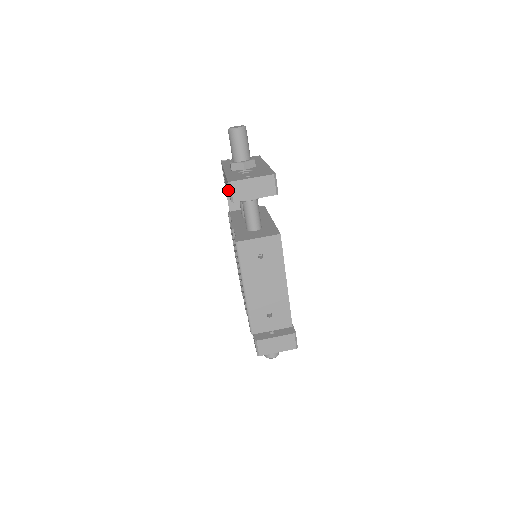
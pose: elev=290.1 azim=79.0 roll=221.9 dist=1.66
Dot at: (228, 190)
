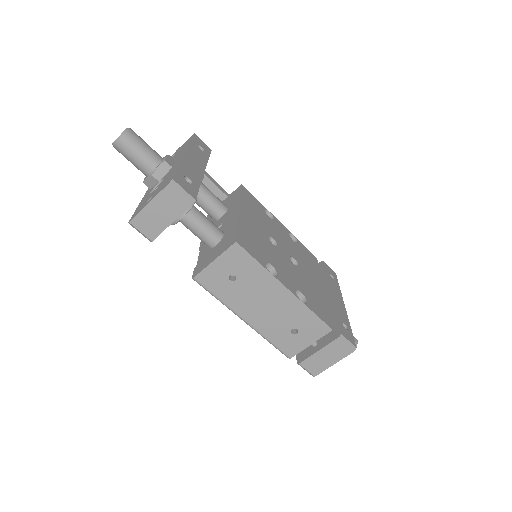
Dot at: occluded
